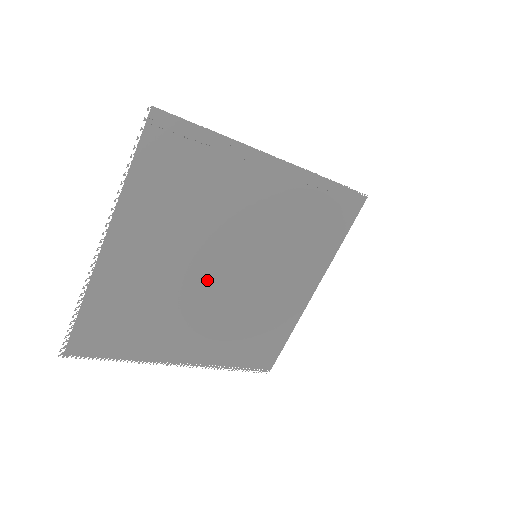
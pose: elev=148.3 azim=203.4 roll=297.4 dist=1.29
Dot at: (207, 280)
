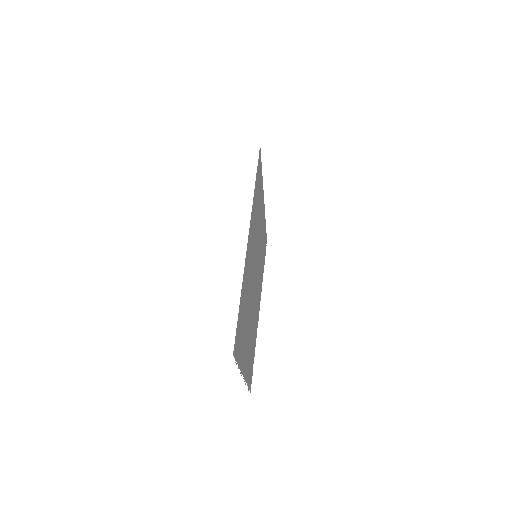
Dot at: (254, 296)
